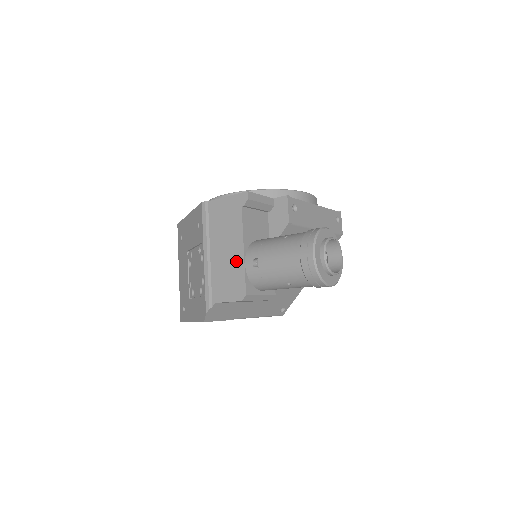
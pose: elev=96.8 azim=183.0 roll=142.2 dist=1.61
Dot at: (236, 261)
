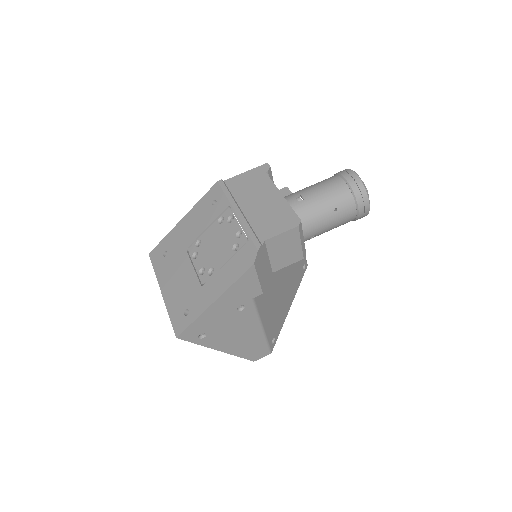
Dot at: (277, 204)
